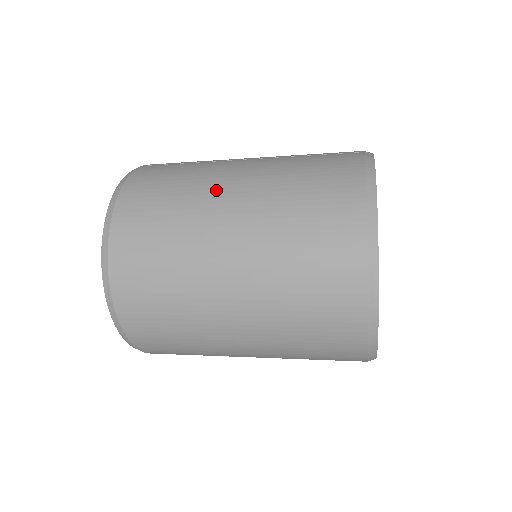
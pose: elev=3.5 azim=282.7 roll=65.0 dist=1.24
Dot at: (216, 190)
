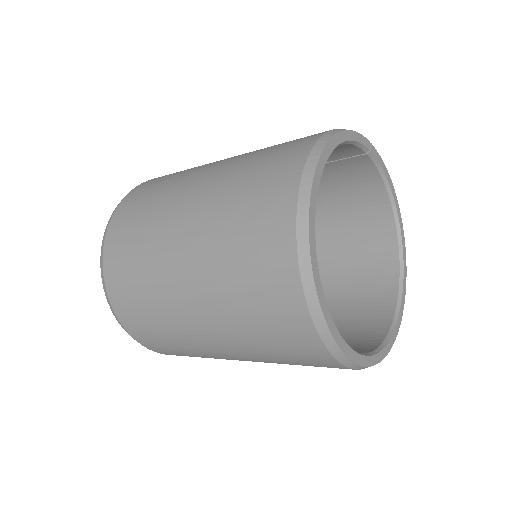
Dot at: (216, 161)
